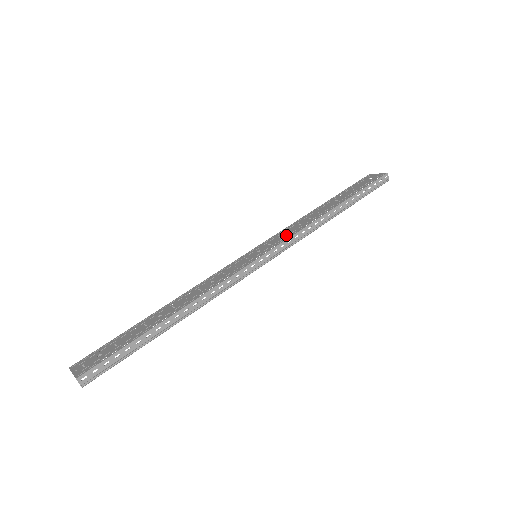
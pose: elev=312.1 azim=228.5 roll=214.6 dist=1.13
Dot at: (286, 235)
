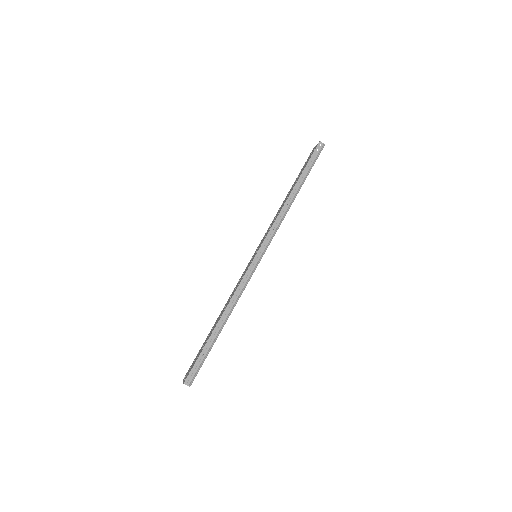
Dot at: (268, 231)
